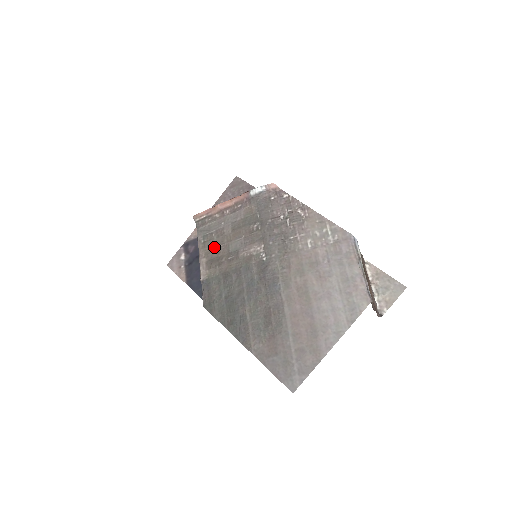
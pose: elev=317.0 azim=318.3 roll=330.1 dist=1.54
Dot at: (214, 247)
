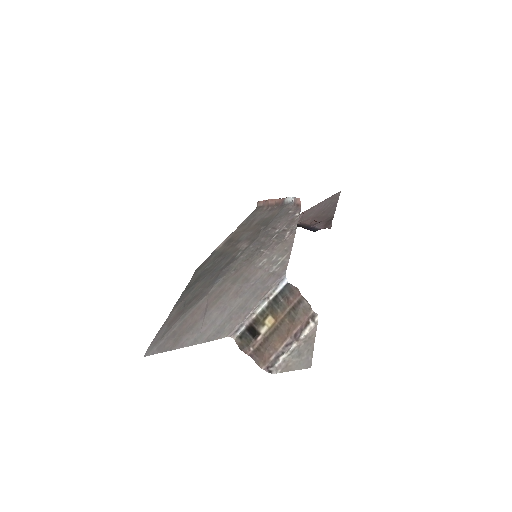
Dot at: (240, 231)
